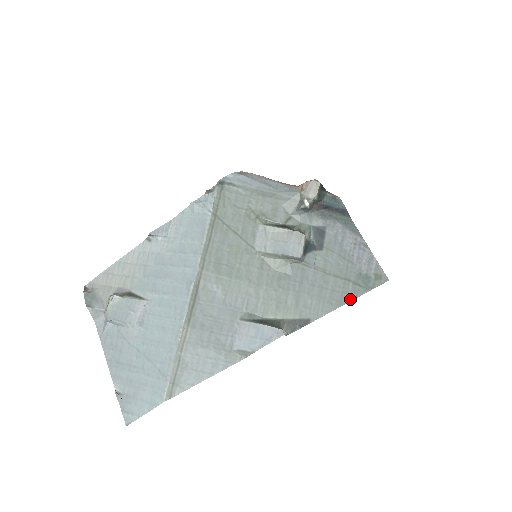
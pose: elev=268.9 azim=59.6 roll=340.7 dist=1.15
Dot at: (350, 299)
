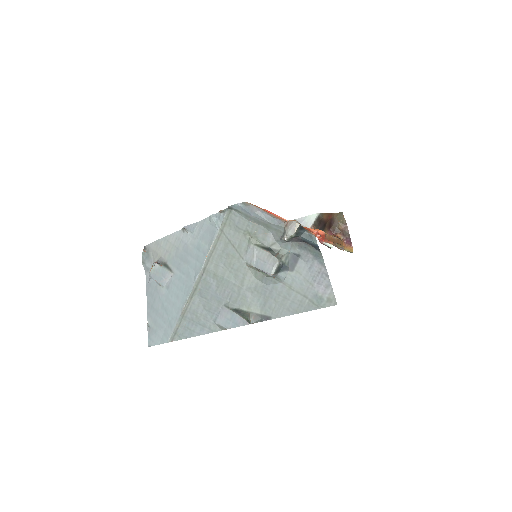
Dot at: (304, 311)
